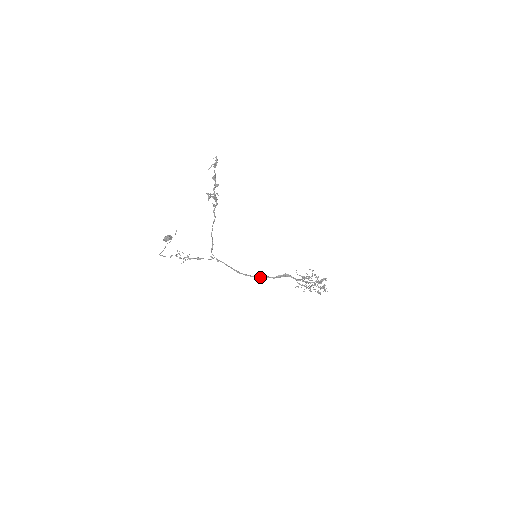
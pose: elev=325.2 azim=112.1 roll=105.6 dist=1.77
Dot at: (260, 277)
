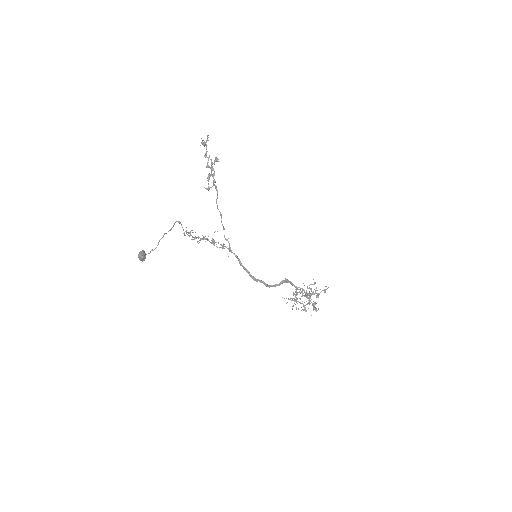
Dot at: (267, 285)
